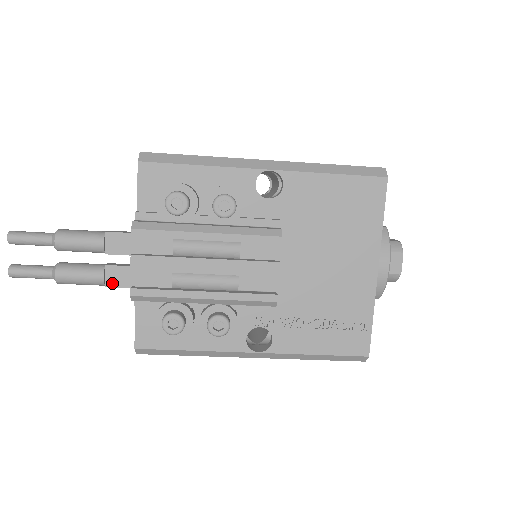
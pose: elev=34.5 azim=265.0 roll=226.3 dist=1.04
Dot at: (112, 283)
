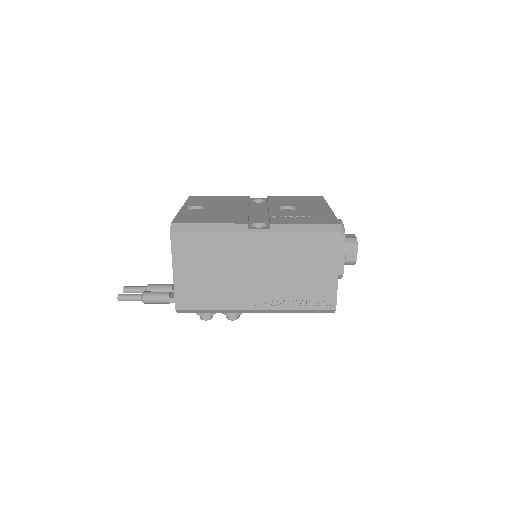
Dot at: occluded
